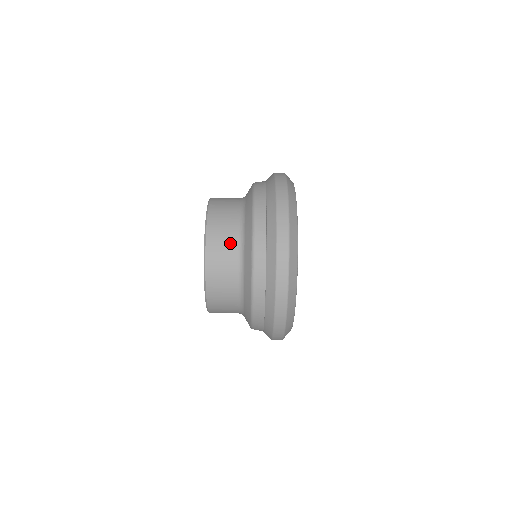
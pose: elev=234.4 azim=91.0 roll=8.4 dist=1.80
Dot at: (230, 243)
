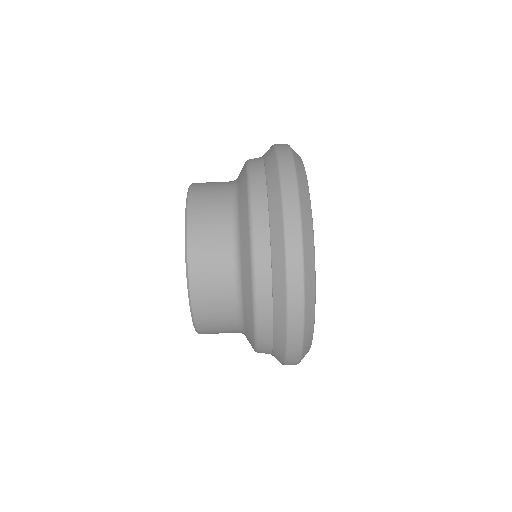
Dot at: (219, 206)
